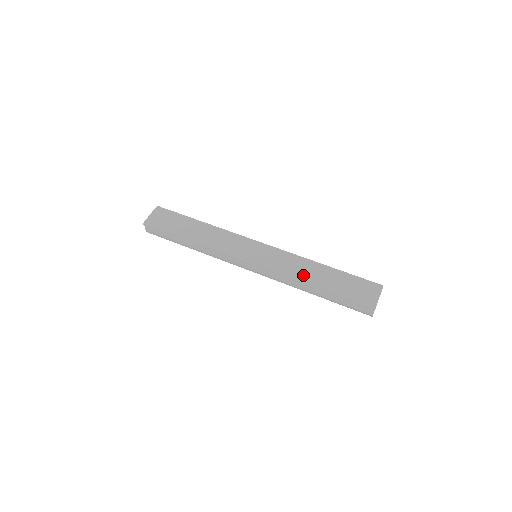
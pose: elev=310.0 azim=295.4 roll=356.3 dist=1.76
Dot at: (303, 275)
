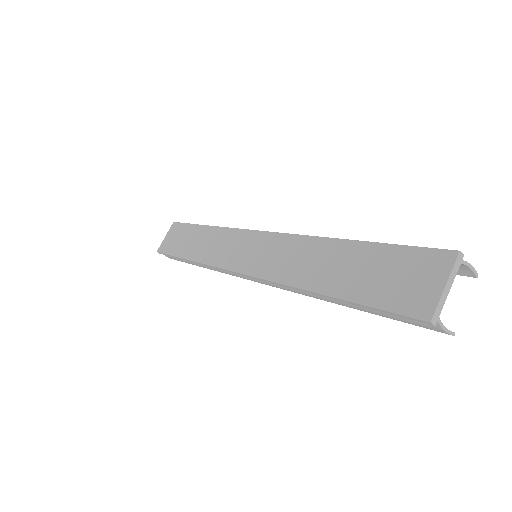
Dot at: (303, 272)
